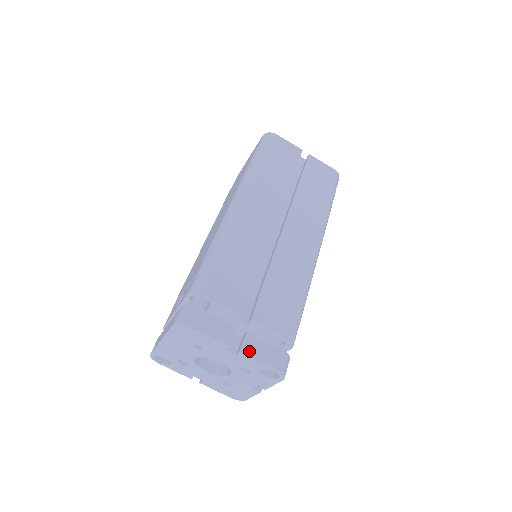
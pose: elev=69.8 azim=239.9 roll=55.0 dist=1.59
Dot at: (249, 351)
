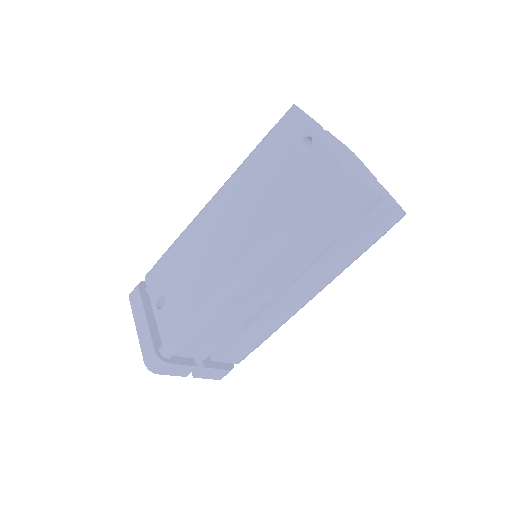
Dot at: (201, 376)
